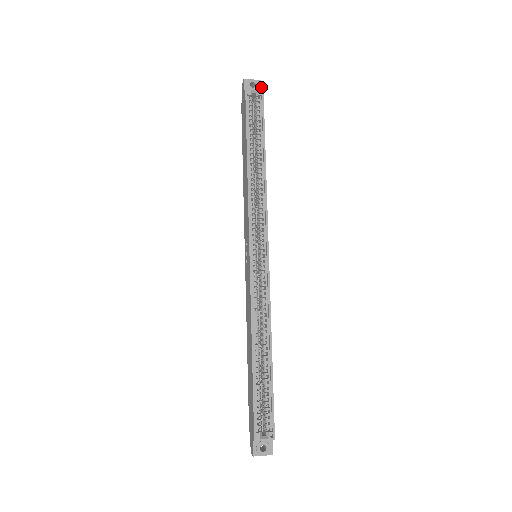
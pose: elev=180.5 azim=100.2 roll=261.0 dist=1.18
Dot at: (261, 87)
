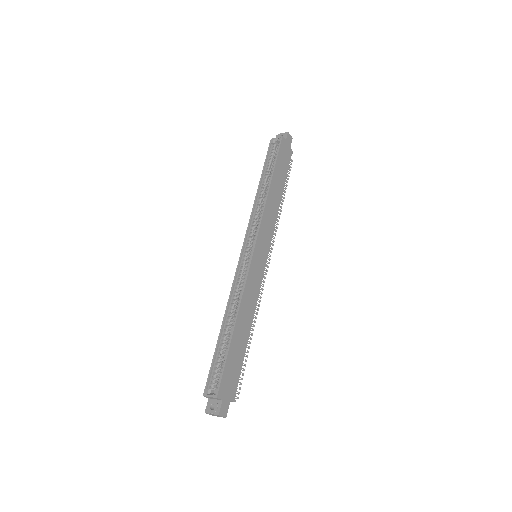
Dot at: (287, 136)
